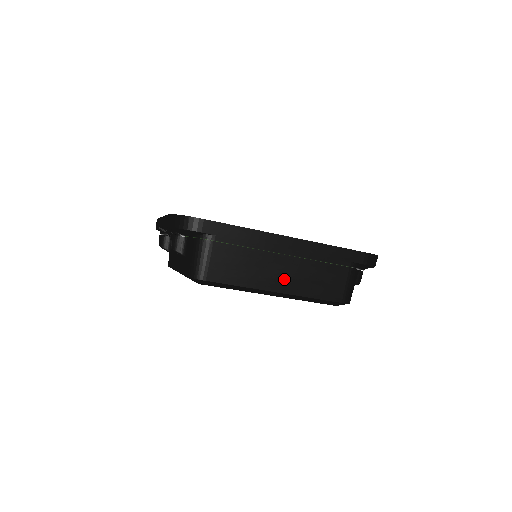
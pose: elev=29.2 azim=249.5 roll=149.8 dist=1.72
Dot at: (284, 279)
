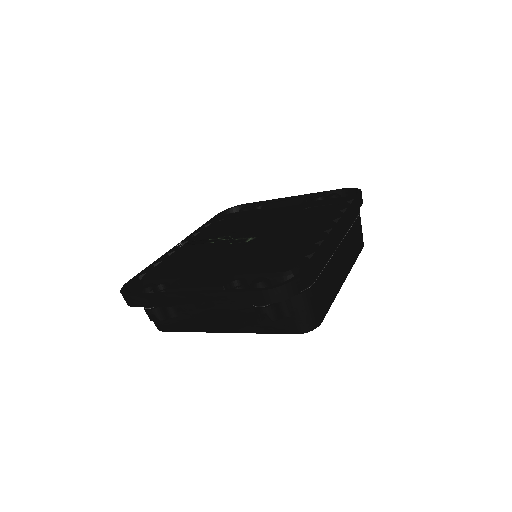
Dot at: (345, 265)
